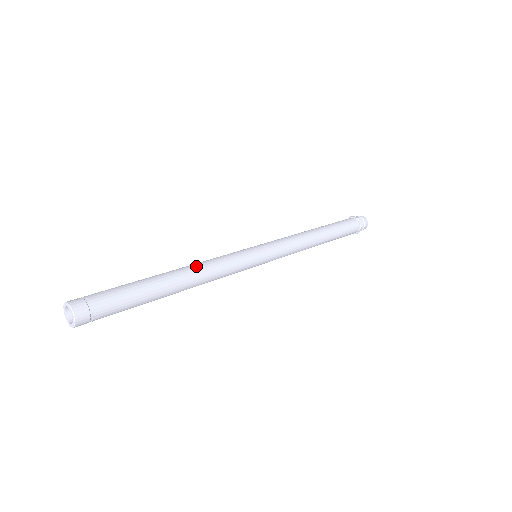
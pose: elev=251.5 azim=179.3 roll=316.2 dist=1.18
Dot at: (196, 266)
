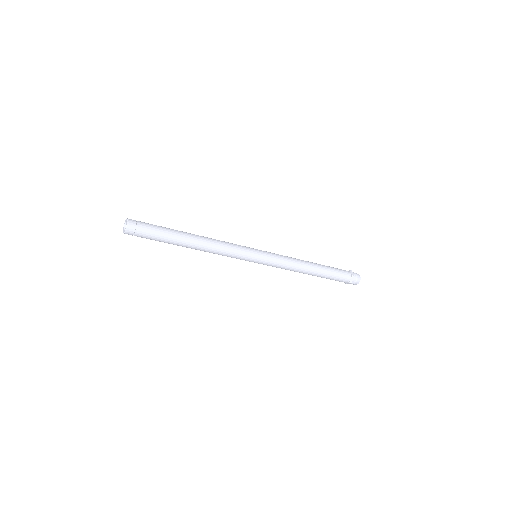
Dot at: (209, 238)
